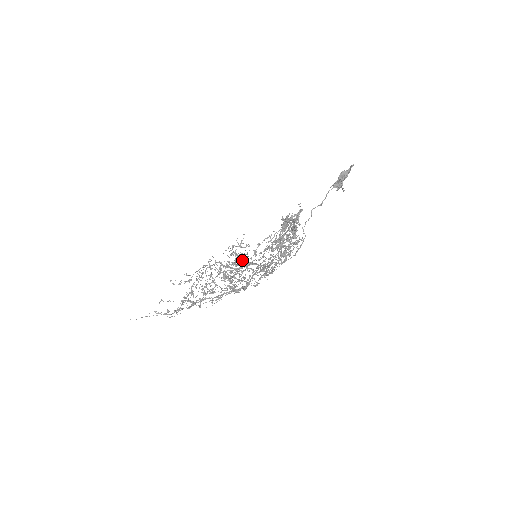
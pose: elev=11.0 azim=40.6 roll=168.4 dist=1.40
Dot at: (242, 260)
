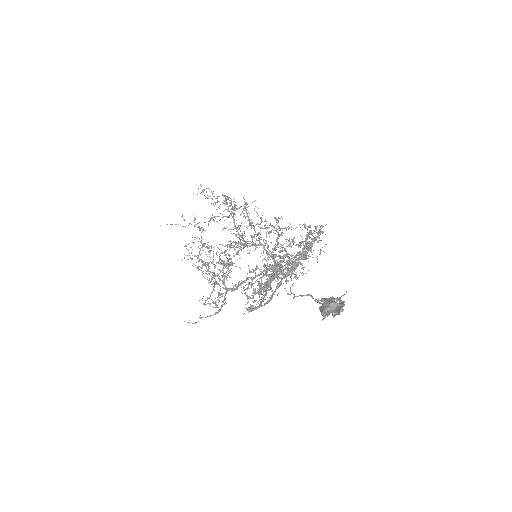
Dot at: occluded
